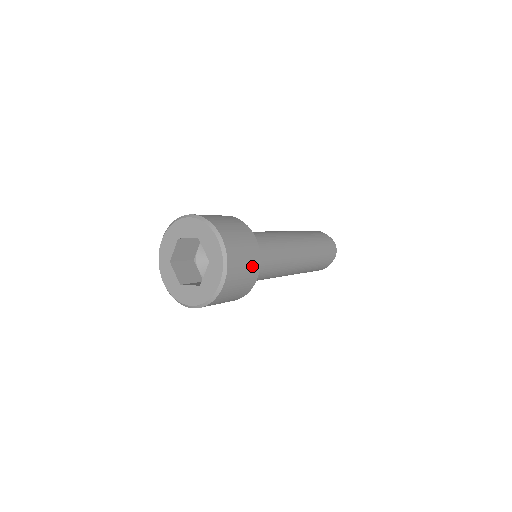
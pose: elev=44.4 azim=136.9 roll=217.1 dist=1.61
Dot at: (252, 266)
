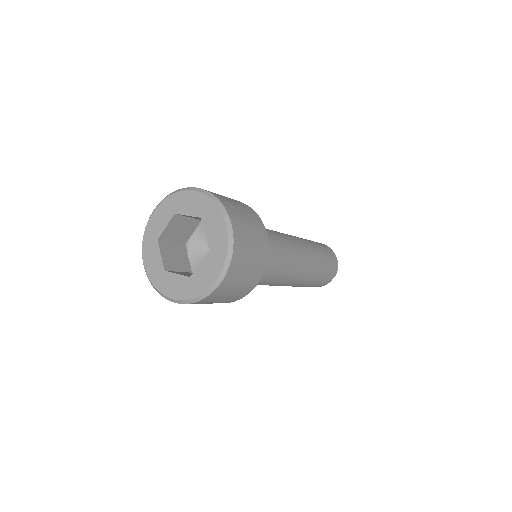
Dot at: (257, 267)
